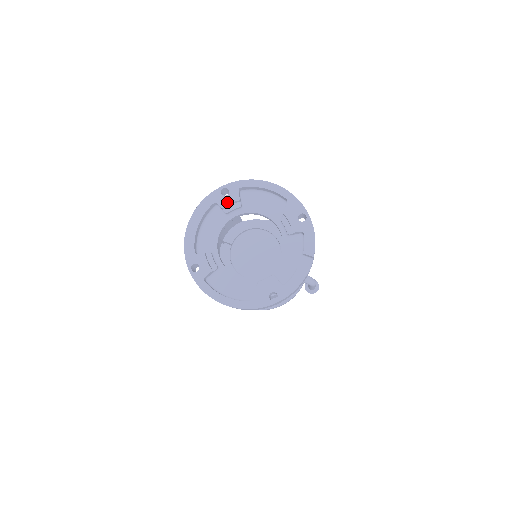
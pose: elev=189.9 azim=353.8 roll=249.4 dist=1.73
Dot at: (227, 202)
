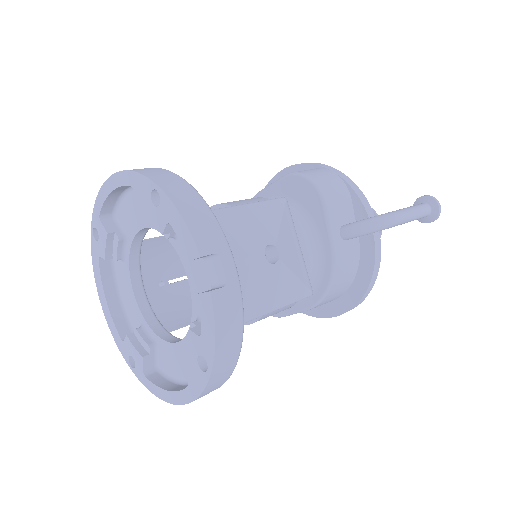
Dot at: (103, 247)
